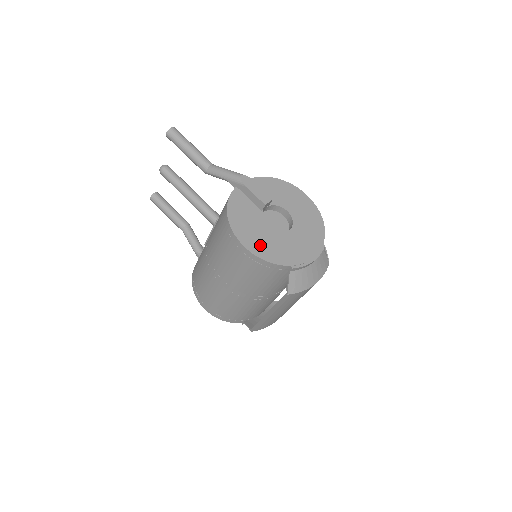
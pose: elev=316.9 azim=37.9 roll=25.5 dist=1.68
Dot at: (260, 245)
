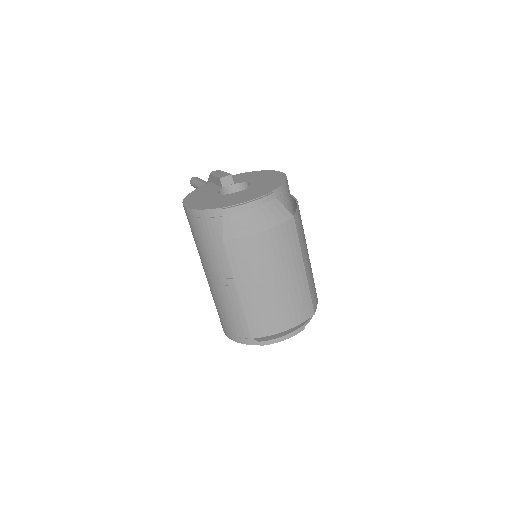
Dot at: (201, 203)
